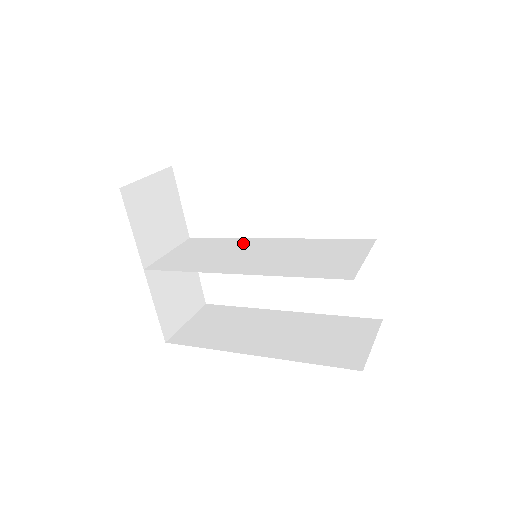
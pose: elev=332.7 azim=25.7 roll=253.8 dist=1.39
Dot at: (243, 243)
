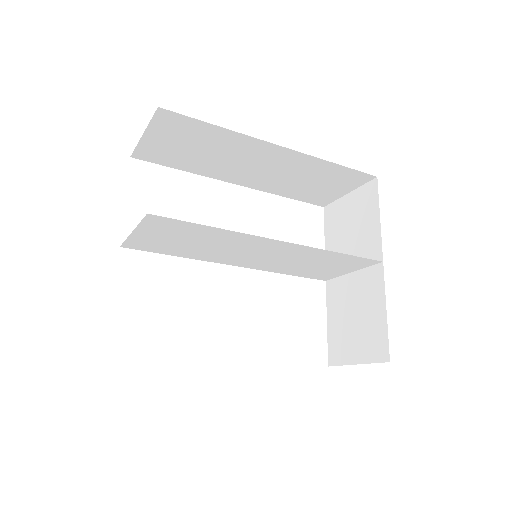
Dot at: (213, 257)
